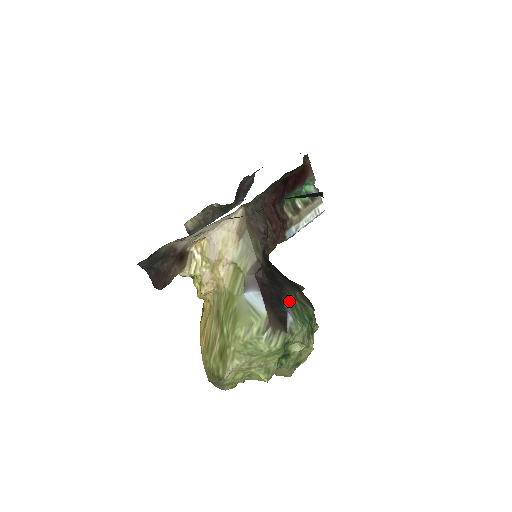
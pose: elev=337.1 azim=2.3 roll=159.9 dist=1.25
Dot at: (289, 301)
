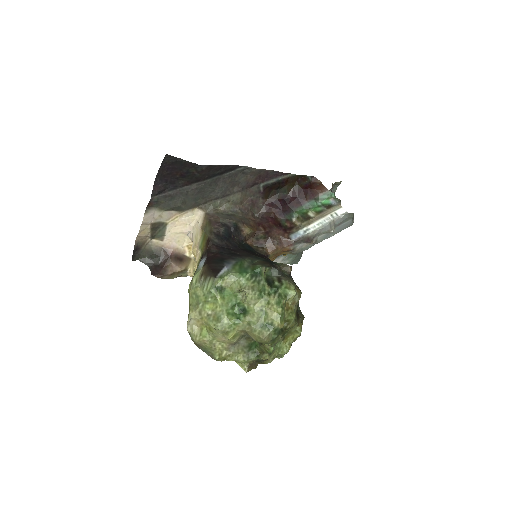
Dot at: (236, 262)
